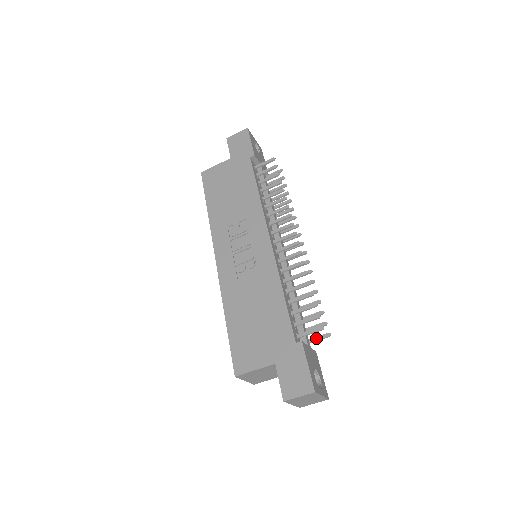
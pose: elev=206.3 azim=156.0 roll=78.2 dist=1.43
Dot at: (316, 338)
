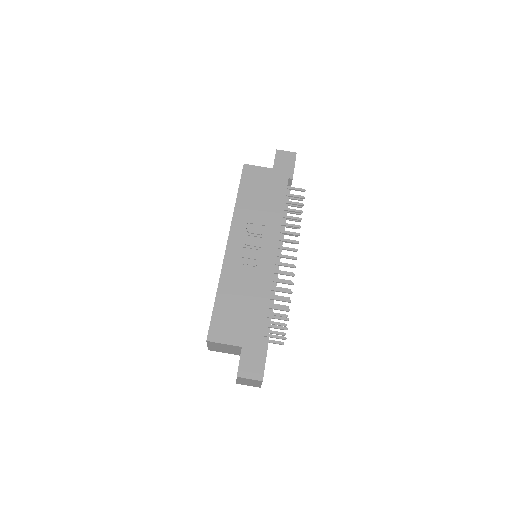
Dot at: (273, 341)
